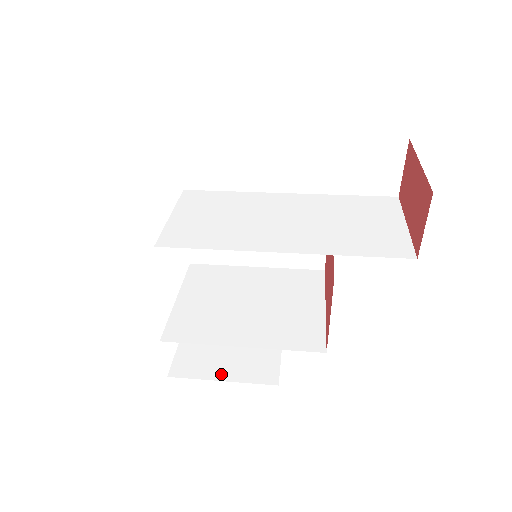
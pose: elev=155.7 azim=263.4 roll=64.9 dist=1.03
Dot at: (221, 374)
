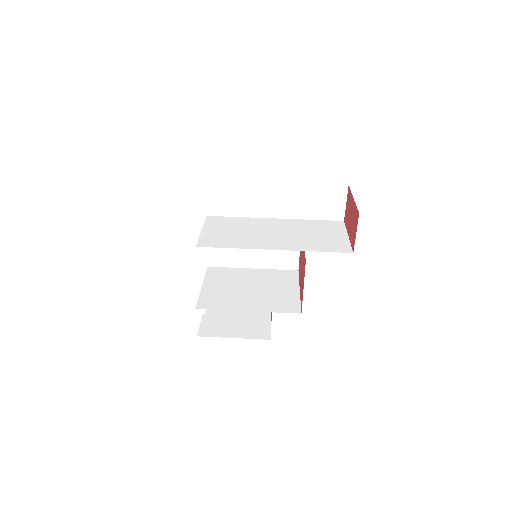
Dot at: (232, 334)
